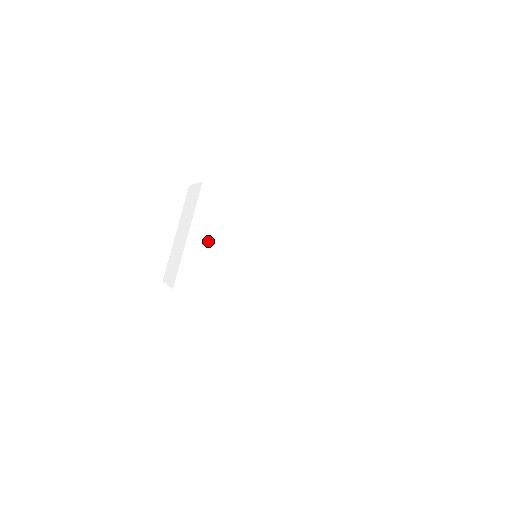
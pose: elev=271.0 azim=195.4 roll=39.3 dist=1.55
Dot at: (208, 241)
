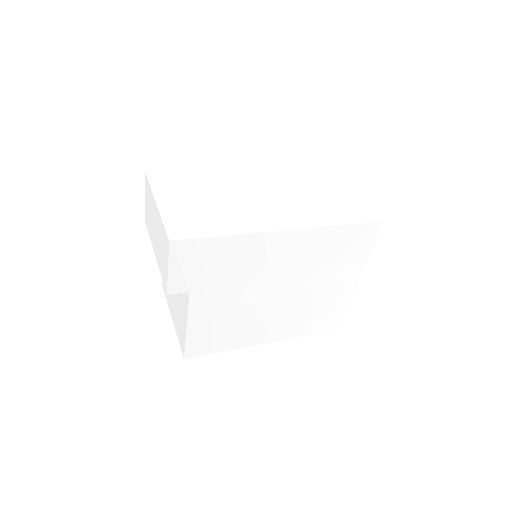
Dot at: (180, 202)
